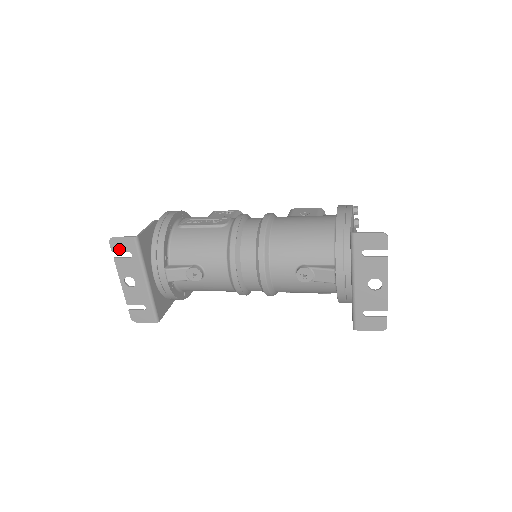
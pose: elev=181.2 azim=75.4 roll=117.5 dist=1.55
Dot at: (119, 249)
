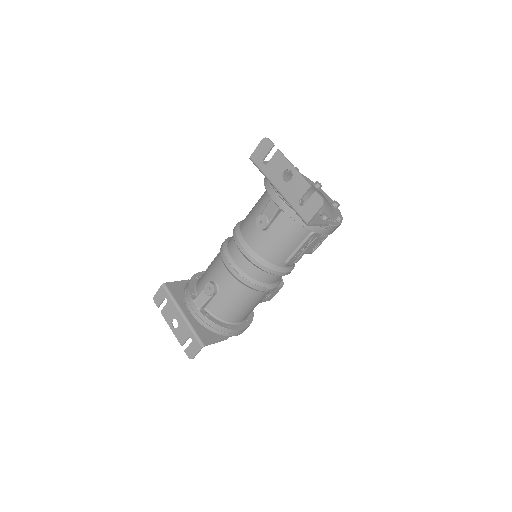
Dot at: (160, 302)
